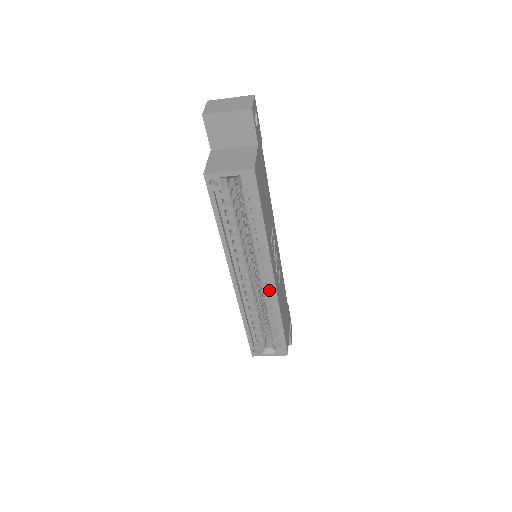
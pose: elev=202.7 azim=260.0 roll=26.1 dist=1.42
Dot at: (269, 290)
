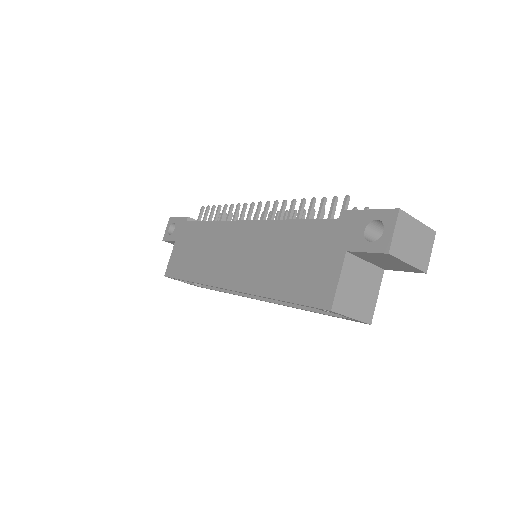
Dot at: occluded
